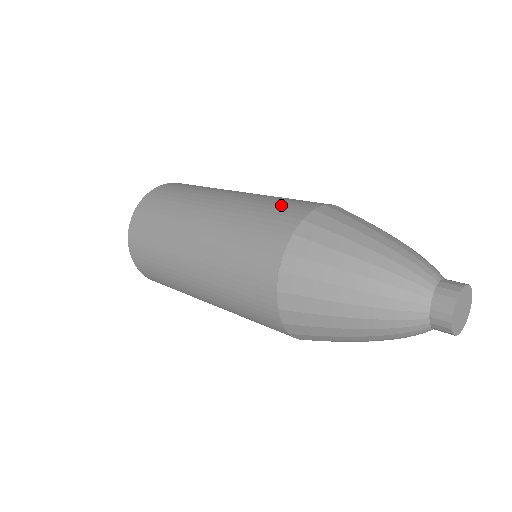
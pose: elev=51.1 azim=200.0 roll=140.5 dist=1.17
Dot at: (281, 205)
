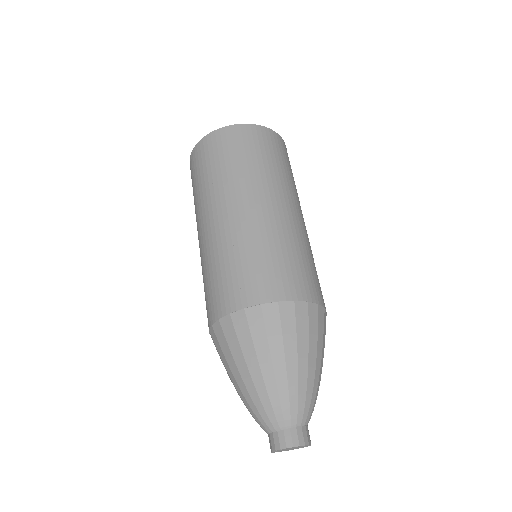
Dot at: (311, 272)
